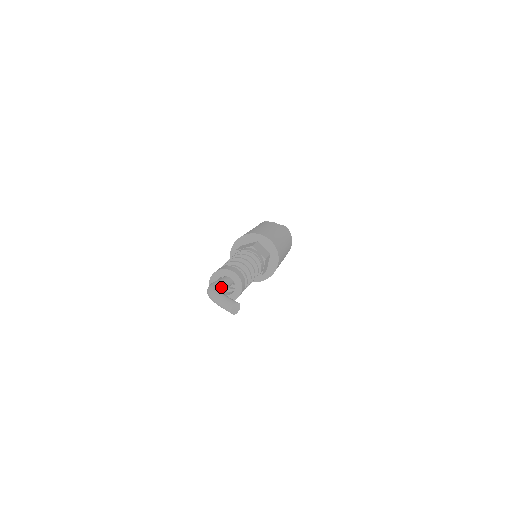
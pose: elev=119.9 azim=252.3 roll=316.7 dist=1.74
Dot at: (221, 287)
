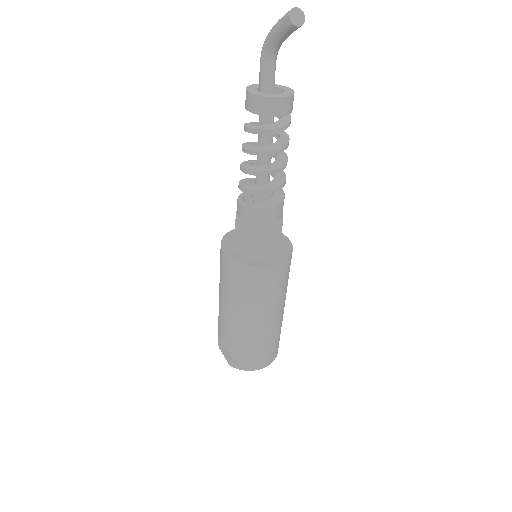
Dot at: (273, 72)
